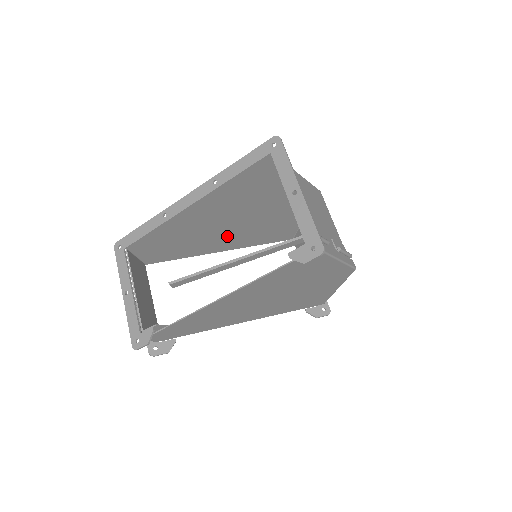
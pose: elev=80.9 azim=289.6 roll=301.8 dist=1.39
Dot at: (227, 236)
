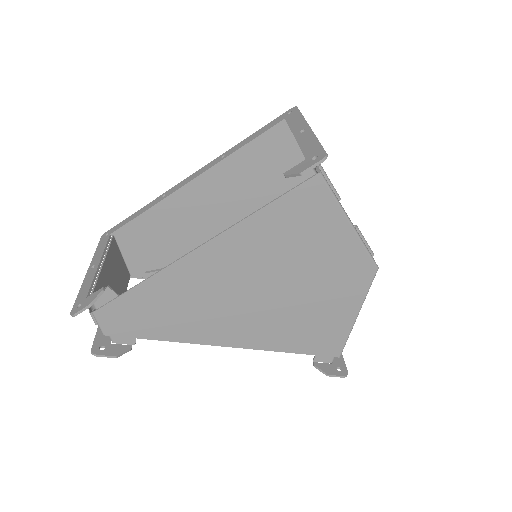
Dot at: occluded
